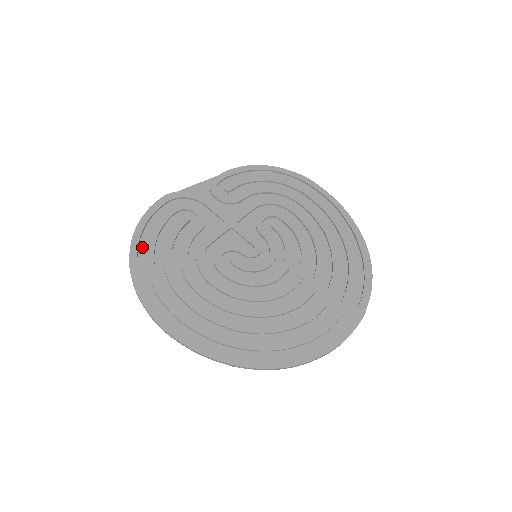
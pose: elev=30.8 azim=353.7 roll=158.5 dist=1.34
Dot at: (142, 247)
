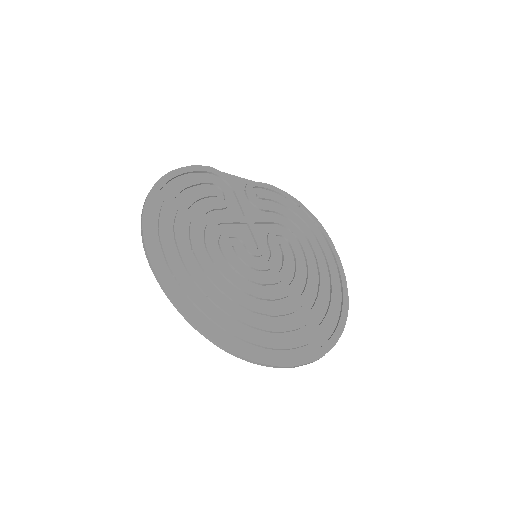
Dot at: (167, 188)
